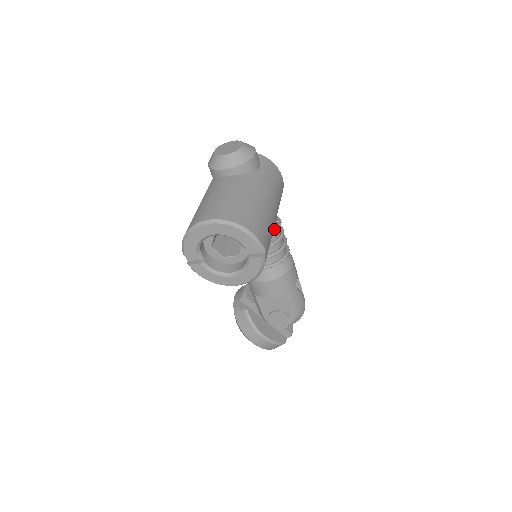
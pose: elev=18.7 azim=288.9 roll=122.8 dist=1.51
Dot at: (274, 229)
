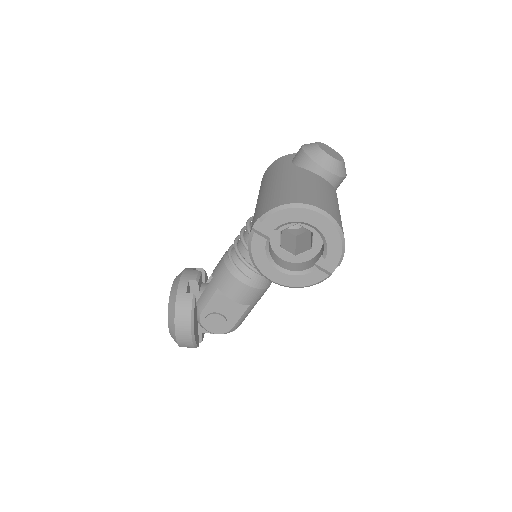
Dot at: occluded
